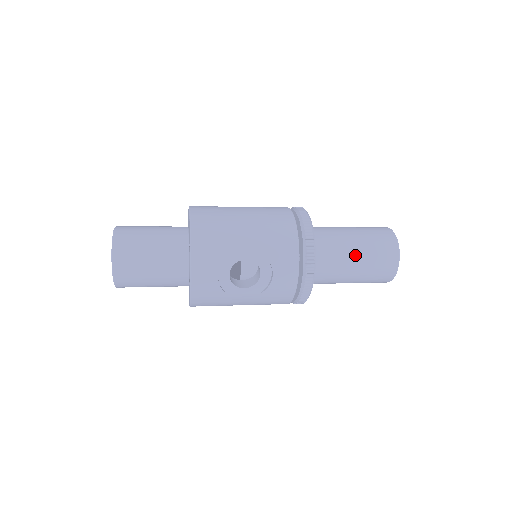
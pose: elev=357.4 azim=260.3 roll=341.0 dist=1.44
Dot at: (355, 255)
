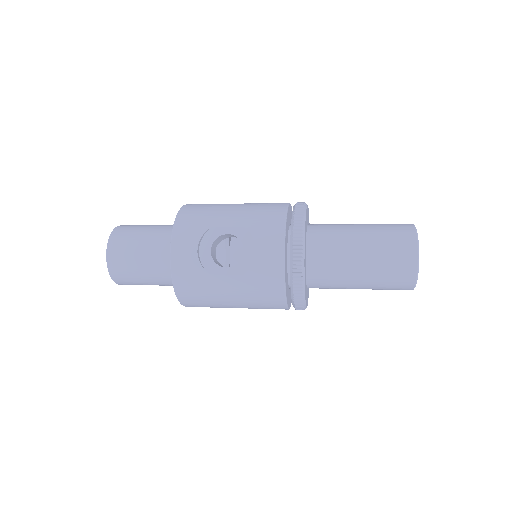
Dot at: (360, 241)
